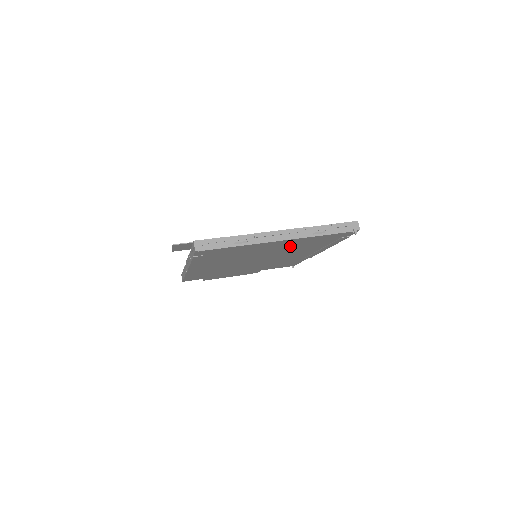
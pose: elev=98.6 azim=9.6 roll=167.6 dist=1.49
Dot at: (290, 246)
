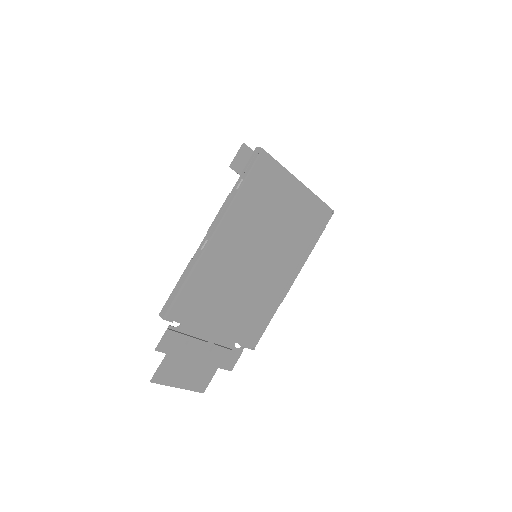
Dot at: (295, 218)
